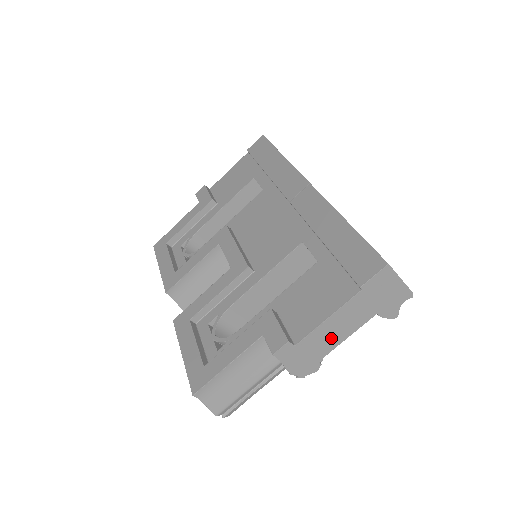
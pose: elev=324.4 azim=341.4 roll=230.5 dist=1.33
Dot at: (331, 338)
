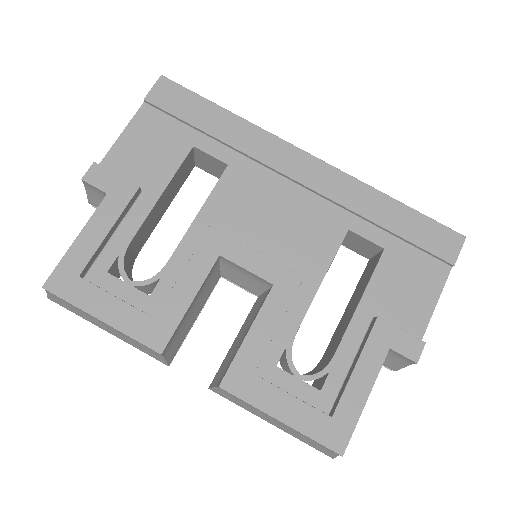
Dot at: occluded
